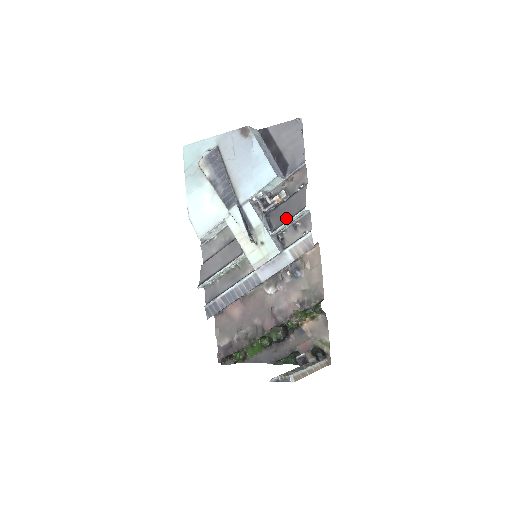
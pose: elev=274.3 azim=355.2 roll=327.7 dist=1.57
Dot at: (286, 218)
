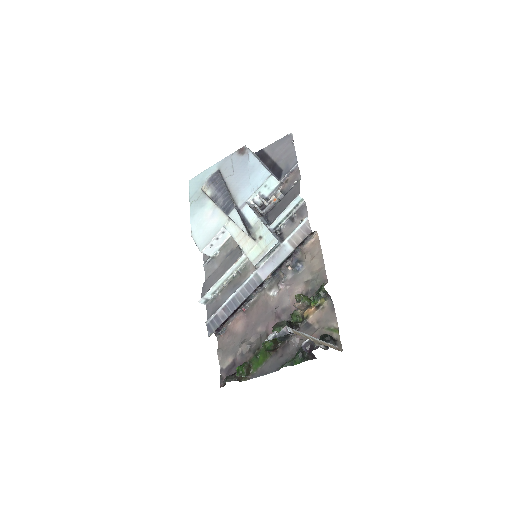
Dot at: (282, 210)
